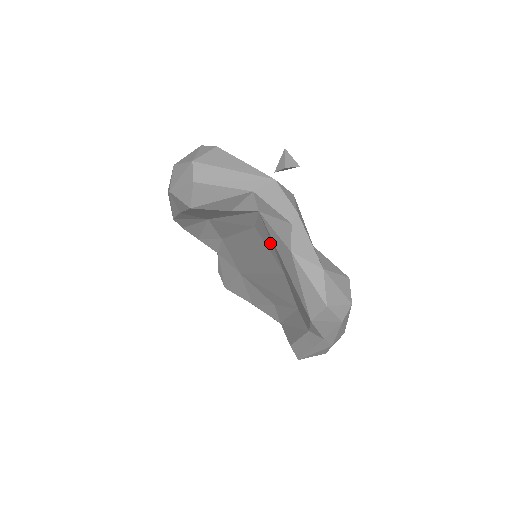
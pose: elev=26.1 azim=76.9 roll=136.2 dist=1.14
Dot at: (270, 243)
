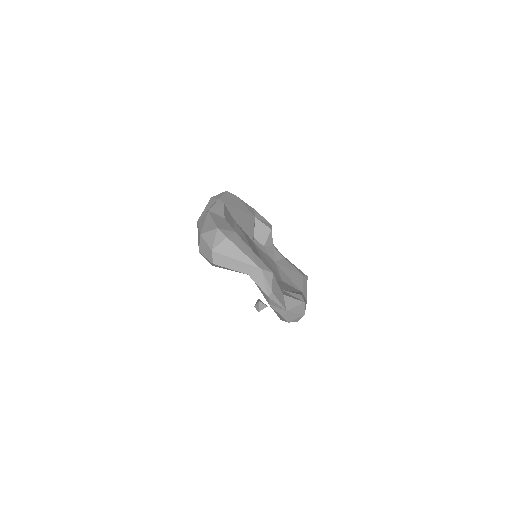
Dot at: occluded
